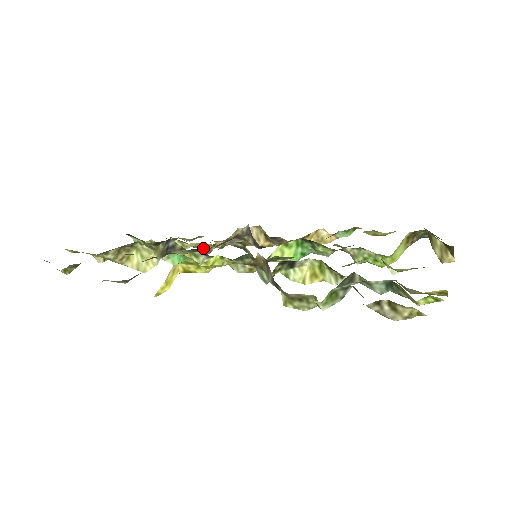
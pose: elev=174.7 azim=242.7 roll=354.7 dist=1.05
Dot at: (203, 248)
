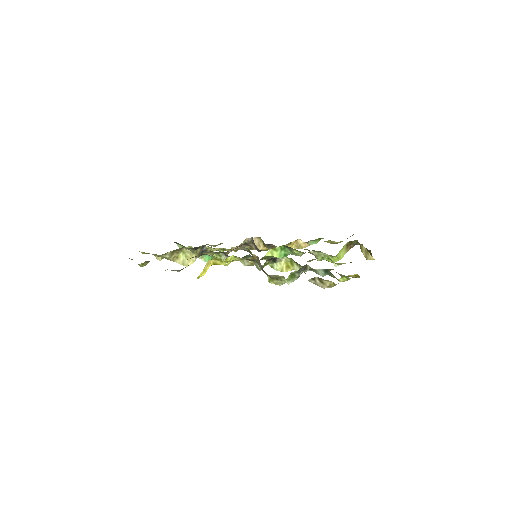
Dot at: (223, 251)
